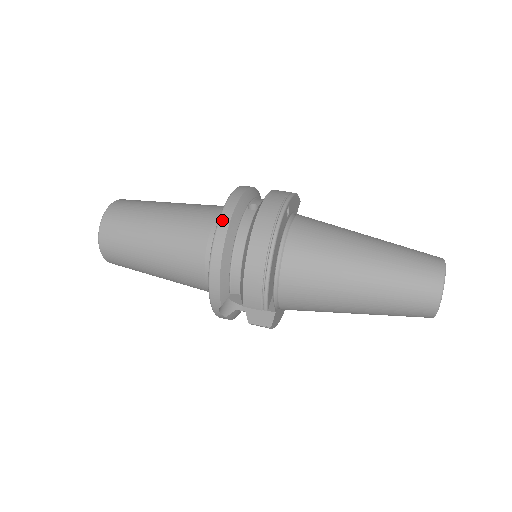
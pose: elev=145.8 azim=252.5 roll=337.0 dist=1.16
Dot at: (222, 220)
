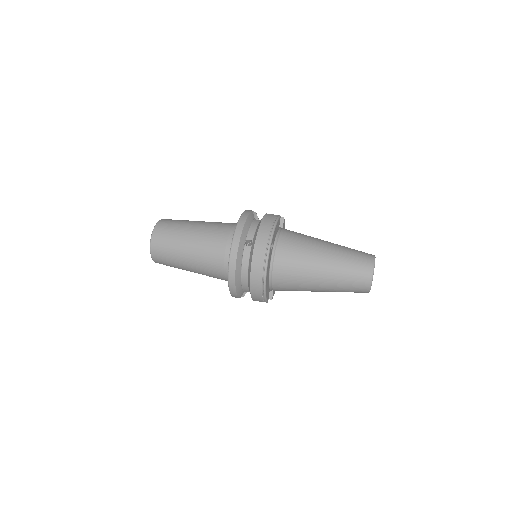
Dot at: (231, 262)
